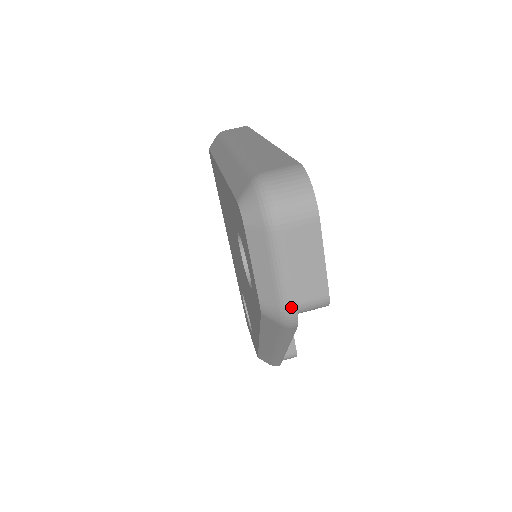
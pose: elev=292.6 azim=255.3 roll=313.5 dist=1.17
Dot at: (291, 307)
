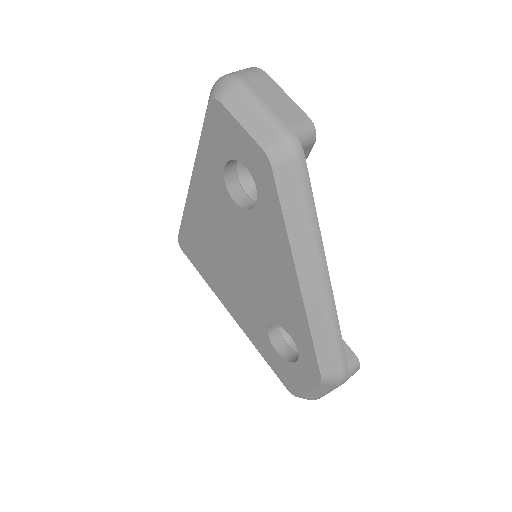
Dot at: (287, 129)
